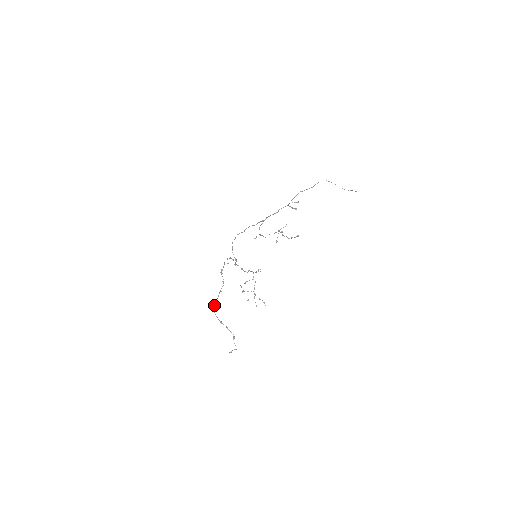
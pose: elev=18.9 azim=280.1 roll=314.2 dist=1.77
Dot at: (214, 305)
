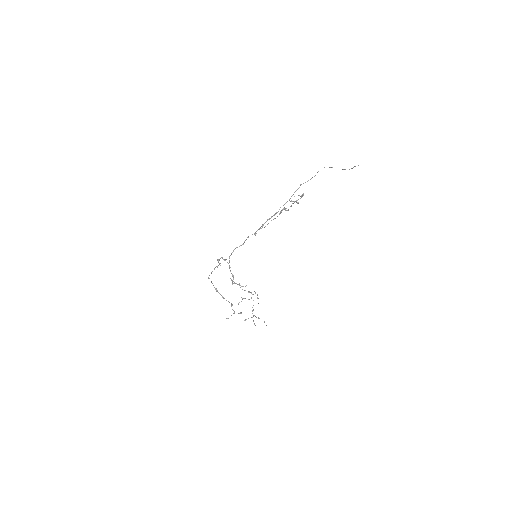
Dot at: occluded
